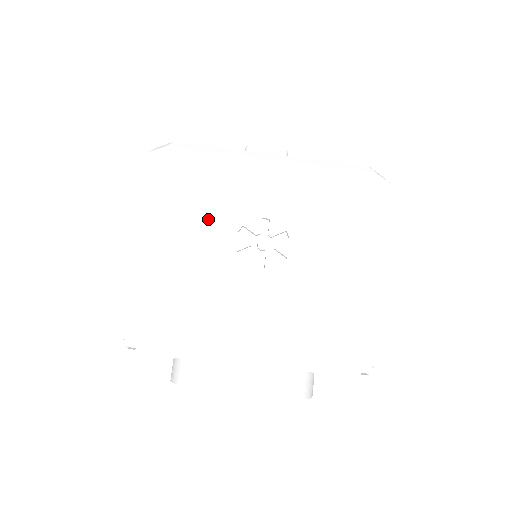
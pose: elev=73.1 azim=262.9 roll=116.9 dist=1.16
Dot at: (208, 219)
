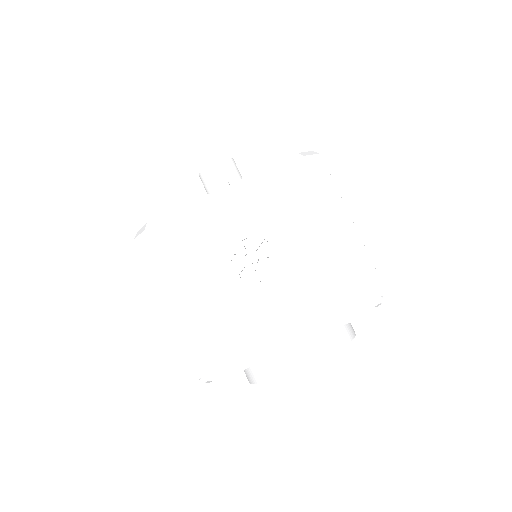
Dot at: (205, 264)
